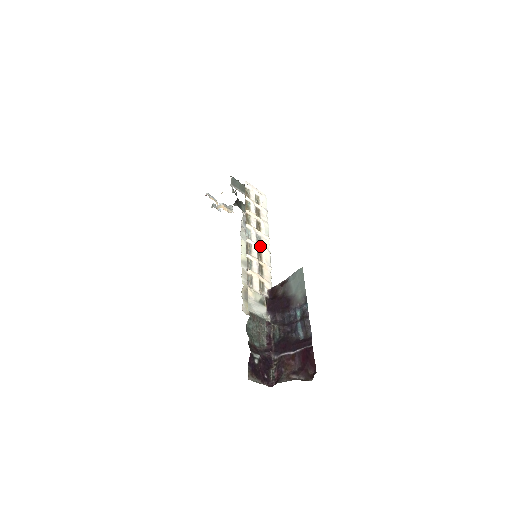
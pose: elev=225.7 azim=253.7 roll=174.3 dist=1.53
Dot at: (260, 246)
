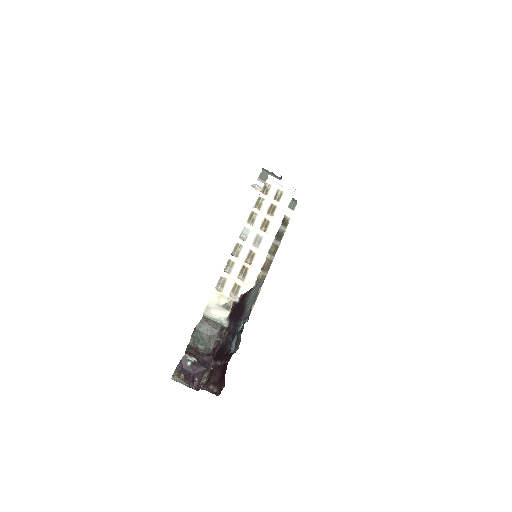
Dot at: (255, 247)
